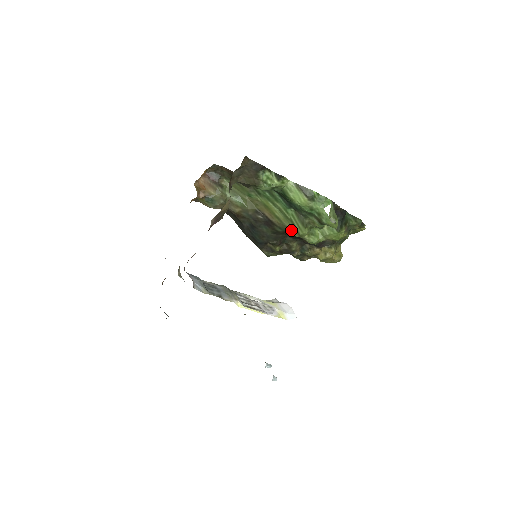
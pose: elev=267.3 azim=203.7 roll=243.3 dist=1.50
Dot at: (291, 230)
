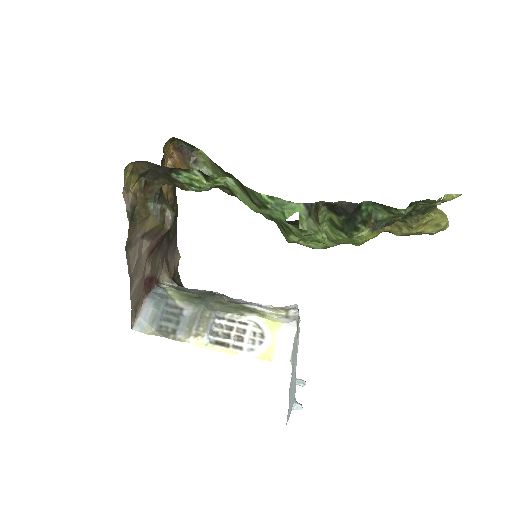
Dot at: occluded
